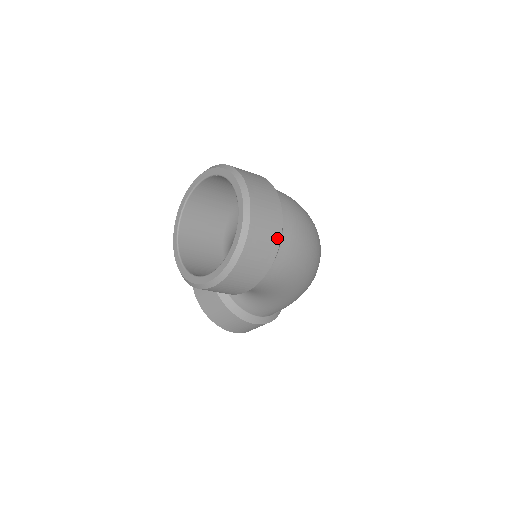
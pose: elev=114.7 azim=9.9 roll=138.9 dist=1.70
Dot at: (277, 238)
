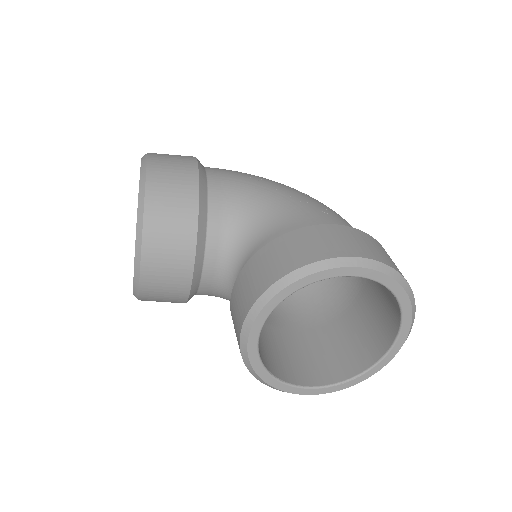
Dot at: occluded
